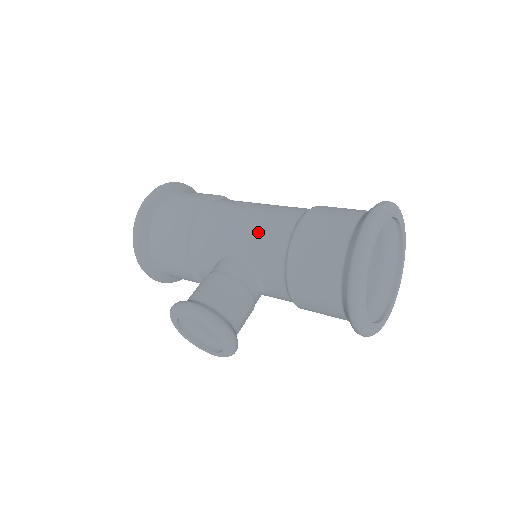
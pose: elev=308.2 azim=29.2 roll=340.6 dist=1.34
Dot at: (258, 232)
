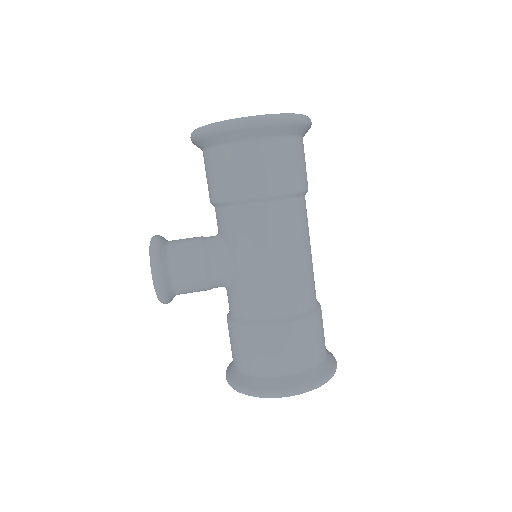
Dot at: (256, 286)
